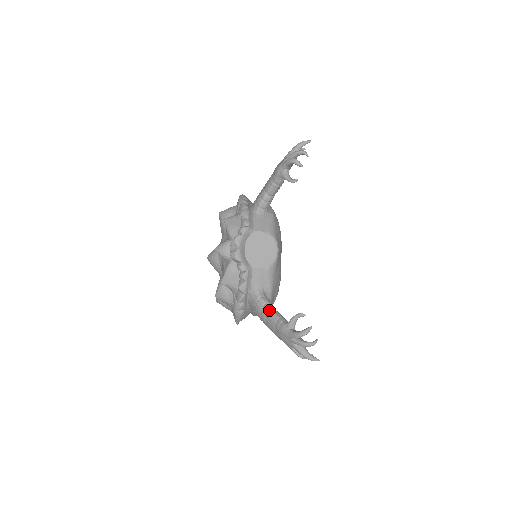
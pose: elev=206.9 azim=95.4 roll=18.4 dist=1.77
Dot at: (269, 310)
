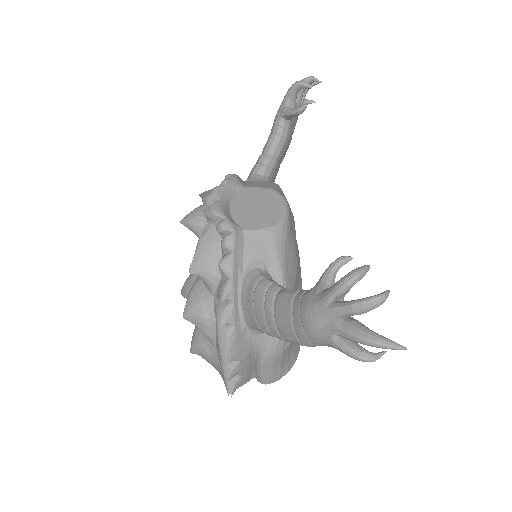
Dot at: (279, 290)
